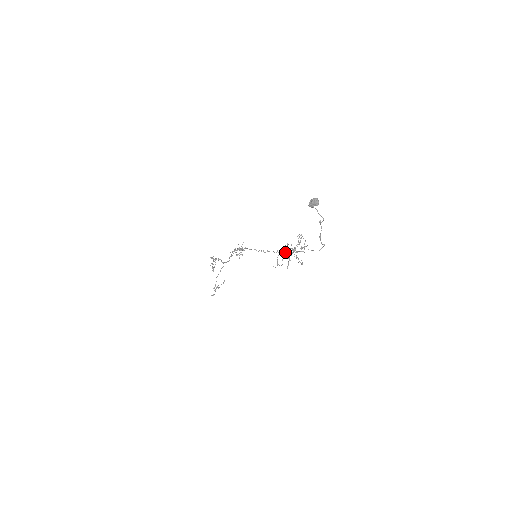
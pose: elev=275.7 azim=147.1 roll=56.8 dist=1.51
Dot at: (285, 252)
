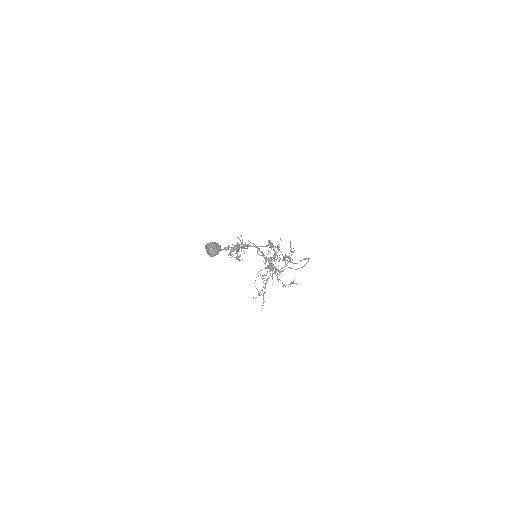
Dot at: occluded
